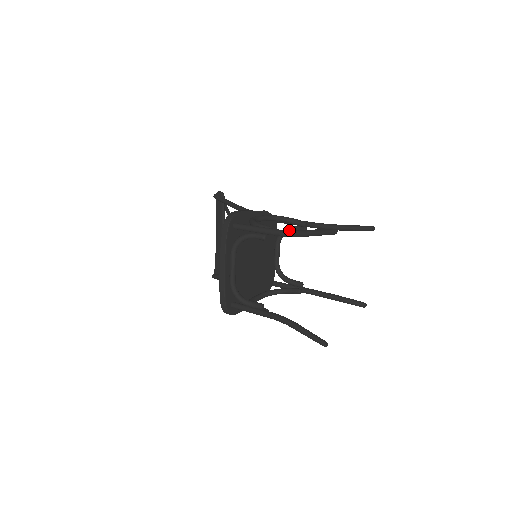
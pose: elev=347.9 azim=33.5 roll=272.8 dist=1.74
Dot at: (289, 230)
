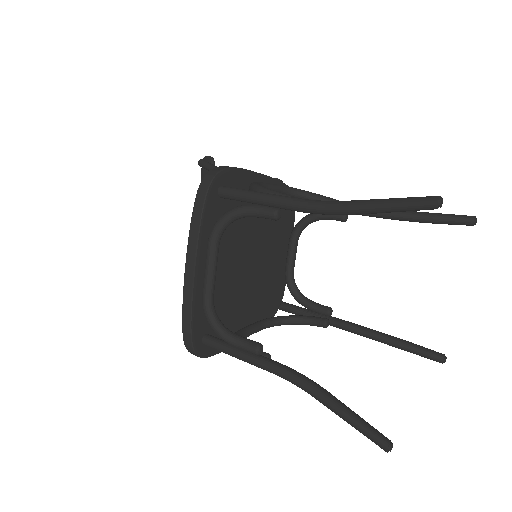
Dot at: occluded
